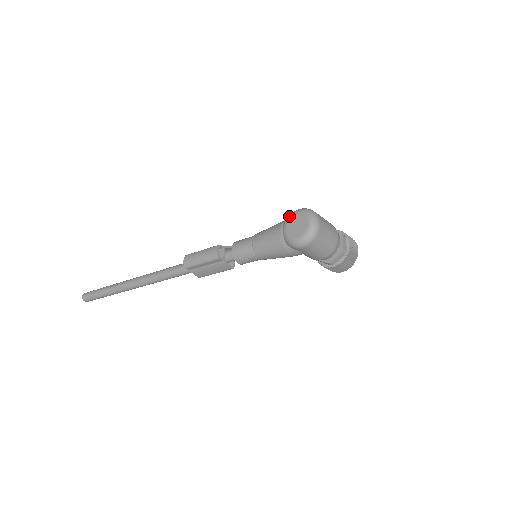
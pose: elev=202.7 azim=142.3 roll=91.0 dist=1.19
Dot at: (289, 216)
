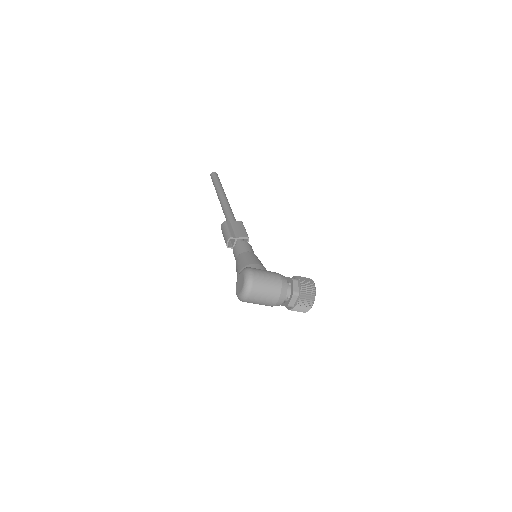
Dot at: (242, 270)
